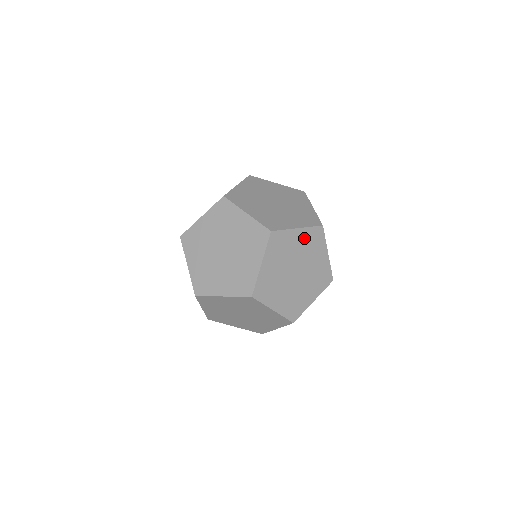
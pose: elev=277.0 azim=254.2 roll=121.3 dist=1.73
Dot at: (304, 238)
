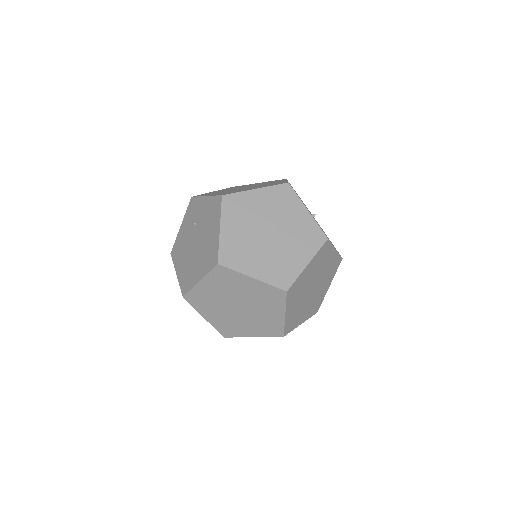
Dot at: (314, 264)
